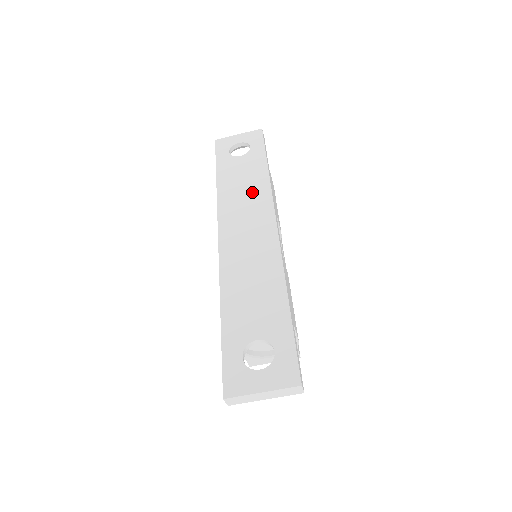
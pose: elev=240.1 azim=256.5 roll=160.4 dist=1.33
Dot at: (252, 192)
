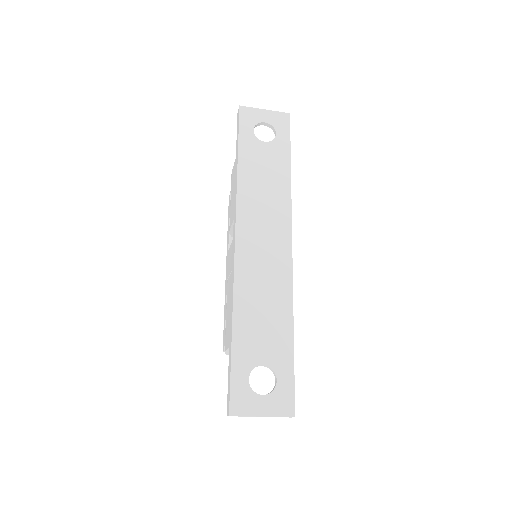
Dot at: (273, 196)
